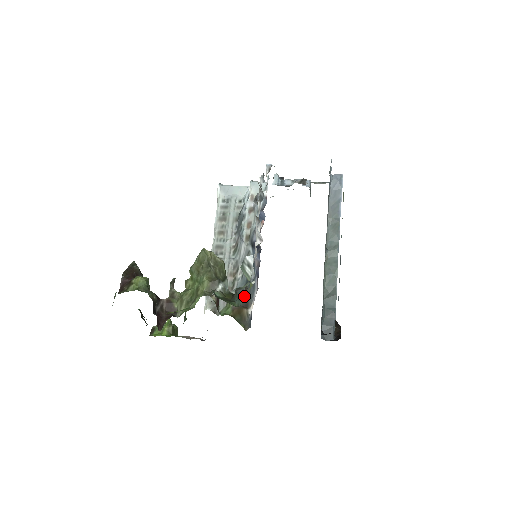
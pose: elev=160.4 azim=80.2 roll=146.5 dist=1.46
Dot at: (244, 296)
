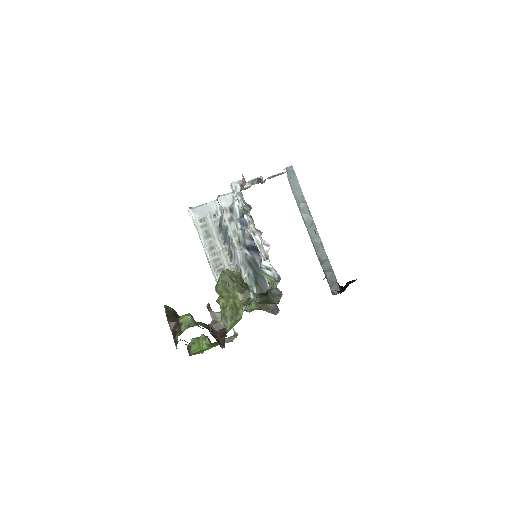
Dot at: (279, 293)
